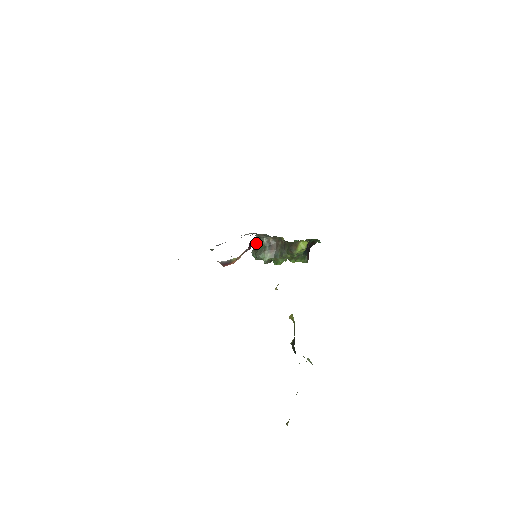
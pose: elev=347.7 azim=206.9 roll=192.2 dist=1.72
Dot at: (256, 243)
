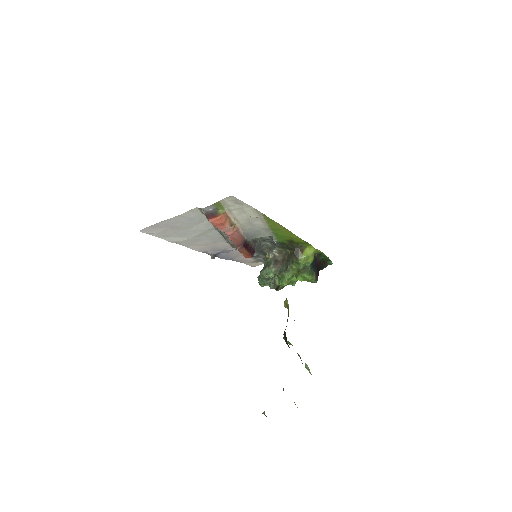
Dot at: occluded
